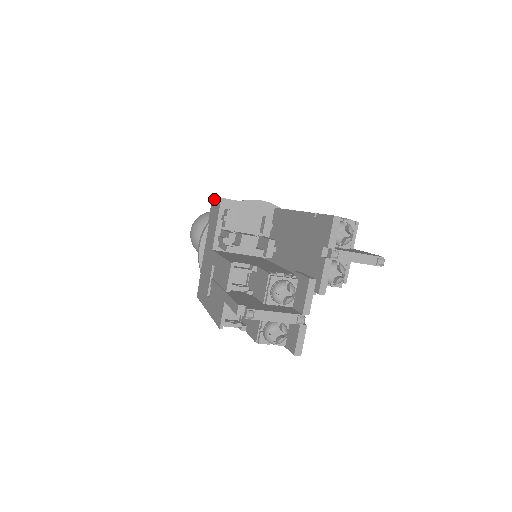
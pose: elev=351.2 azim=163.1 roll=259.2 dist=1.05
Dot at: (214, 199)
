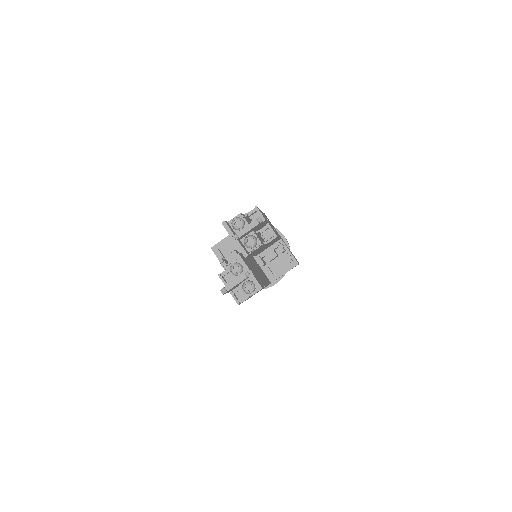
Dot at: occluded
